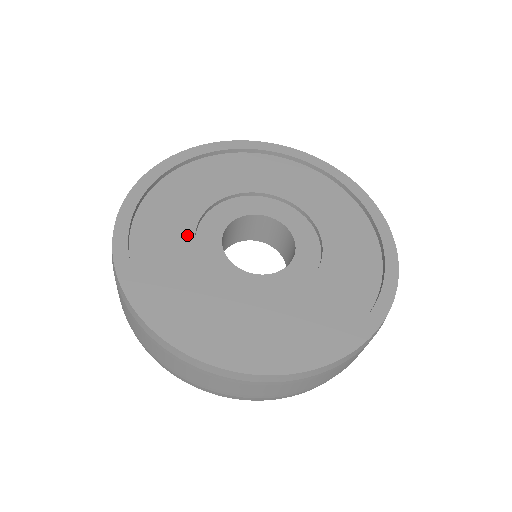
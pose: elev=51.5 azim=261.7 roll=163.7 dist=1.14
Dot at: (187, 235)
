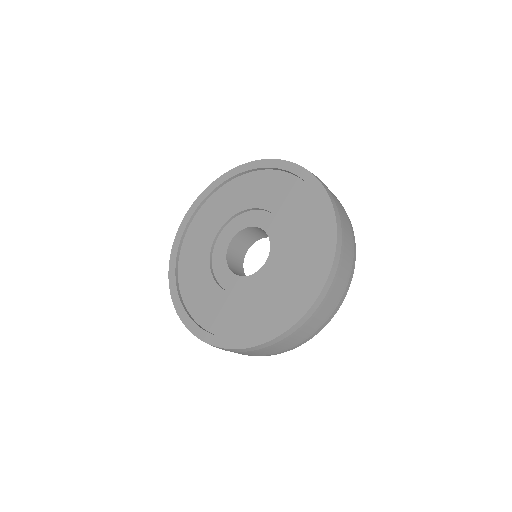
Dot at: (206, 256)
